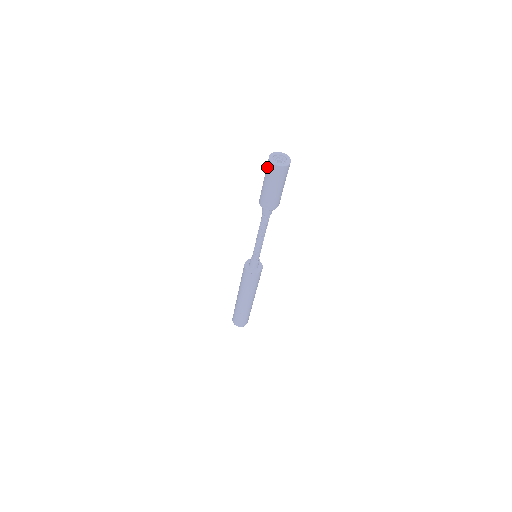
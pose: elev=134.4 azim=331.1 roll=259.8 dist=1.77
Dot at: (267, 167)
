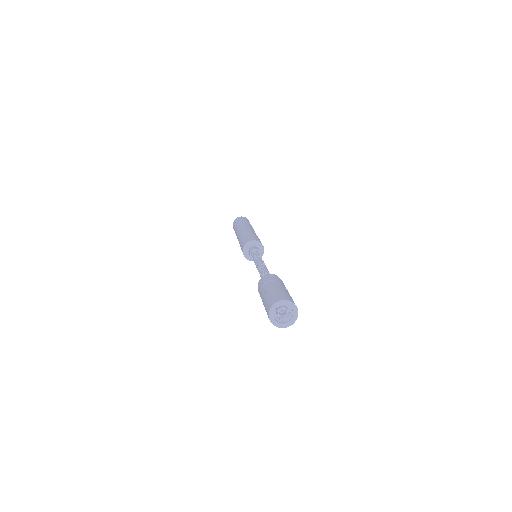
Dot at: (267, 305)
